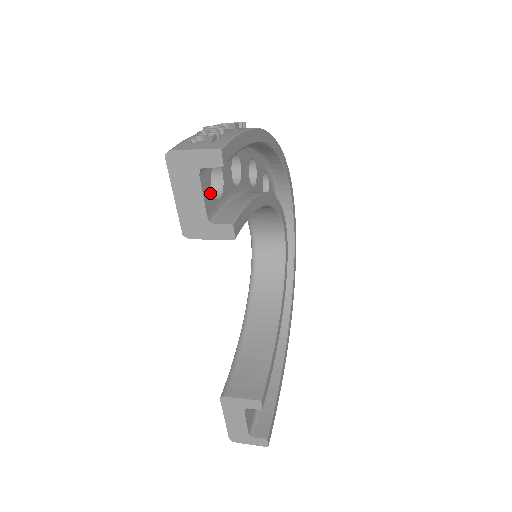
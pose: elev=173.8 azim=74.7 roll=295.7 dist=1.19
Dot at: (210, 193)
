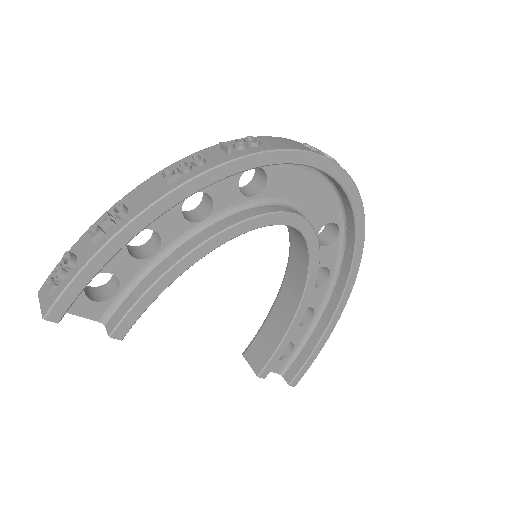
Dot at: (93, 305)
